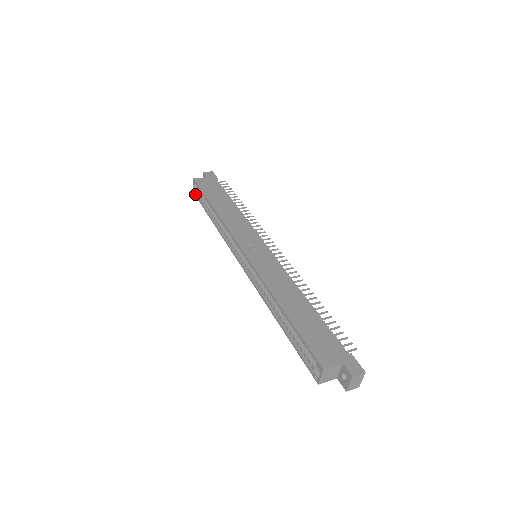
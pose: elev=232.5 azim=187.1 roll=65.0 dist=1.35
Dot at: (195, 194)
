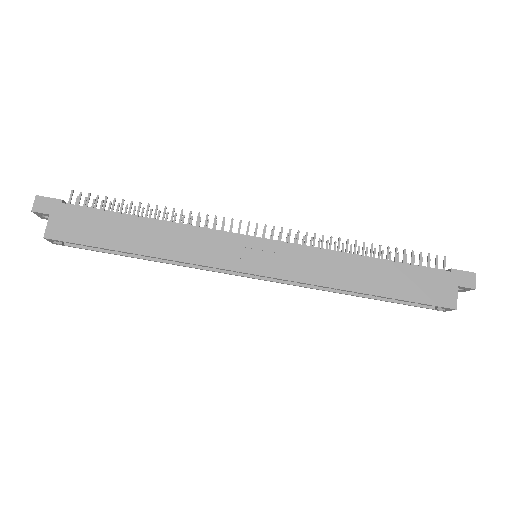
Dot at: occluded
